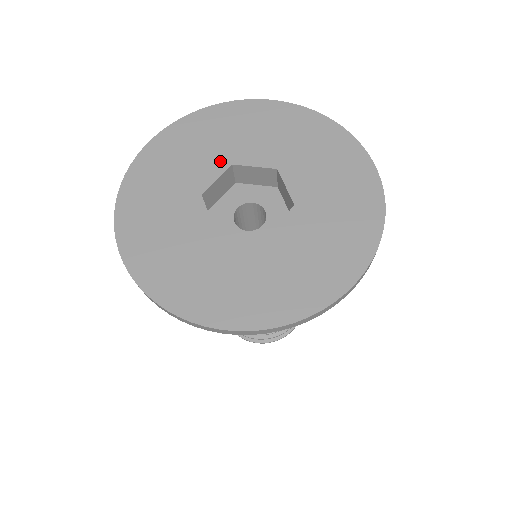
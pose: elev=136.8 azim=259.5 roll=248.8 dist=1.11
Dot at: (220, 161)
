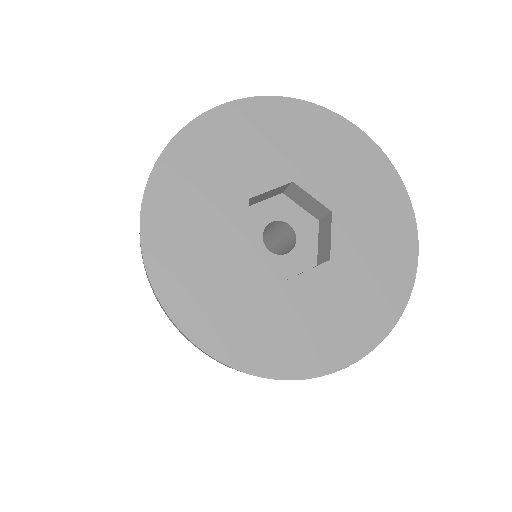
Dot at: (283, 171)
